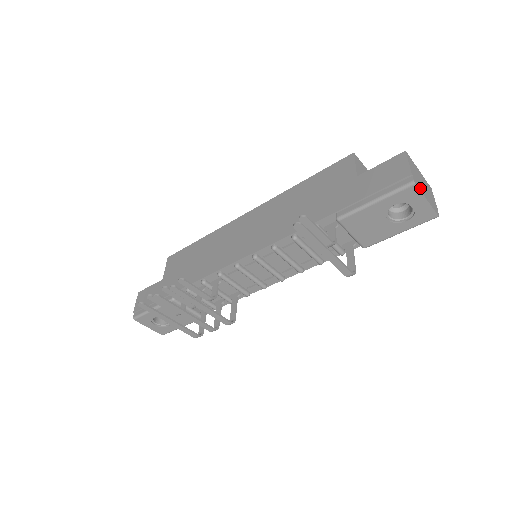
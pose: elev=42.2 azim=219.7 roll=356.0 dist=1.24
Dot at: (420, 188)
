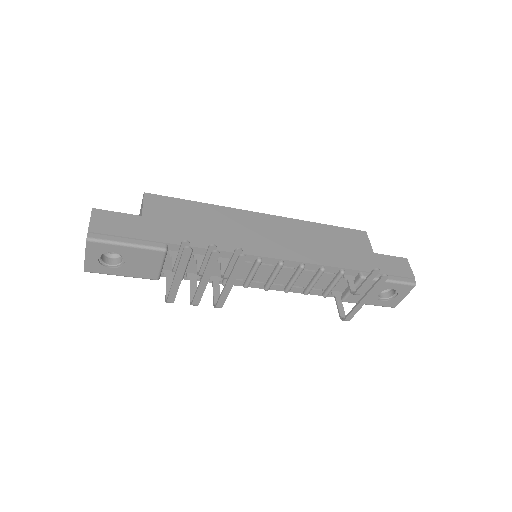
Dot at: (409, 288)
